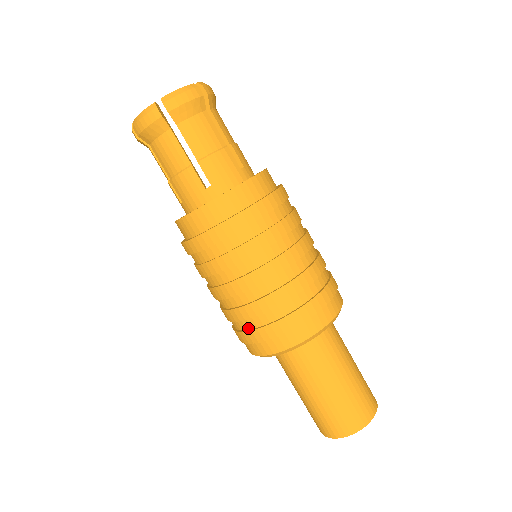
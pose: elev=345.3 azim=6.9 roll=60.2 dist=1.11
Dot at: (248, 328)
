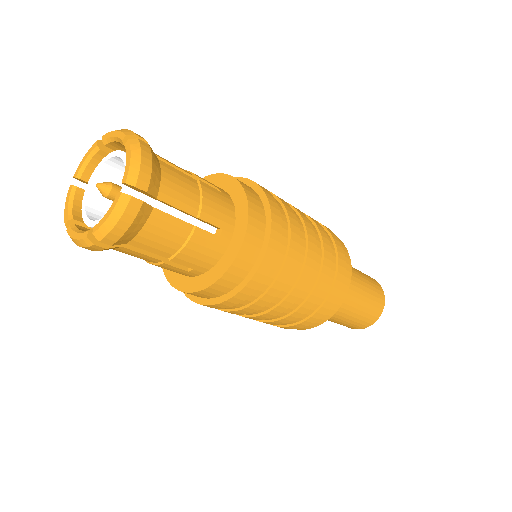
Dot at: (310, 313)
